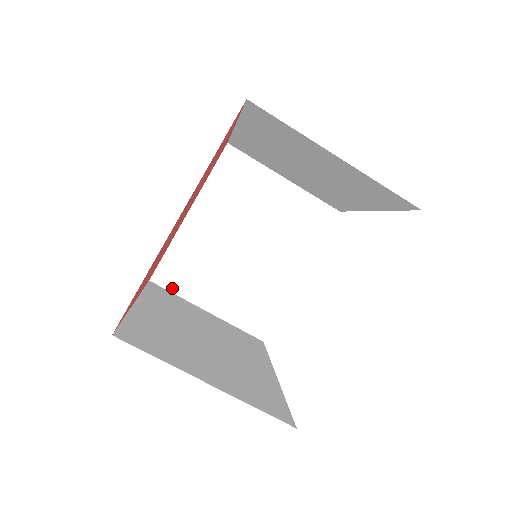
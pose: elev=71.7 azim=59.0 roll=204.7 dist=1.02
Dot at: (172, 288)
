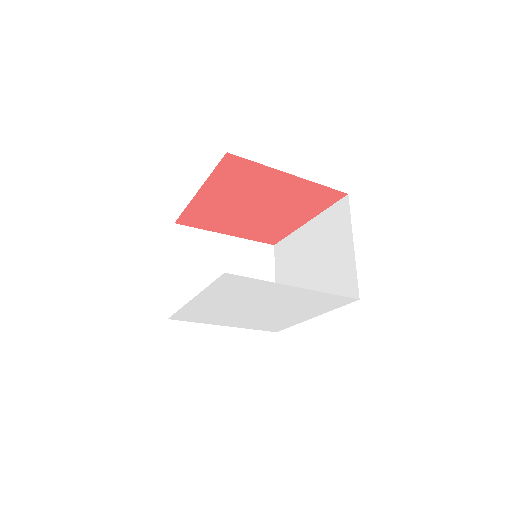
Dot at: (176, 239)
